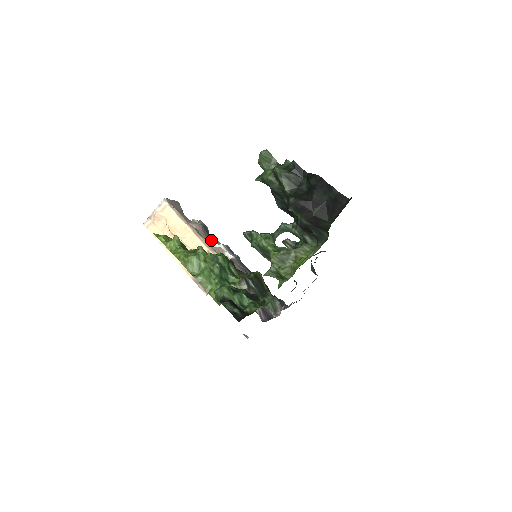
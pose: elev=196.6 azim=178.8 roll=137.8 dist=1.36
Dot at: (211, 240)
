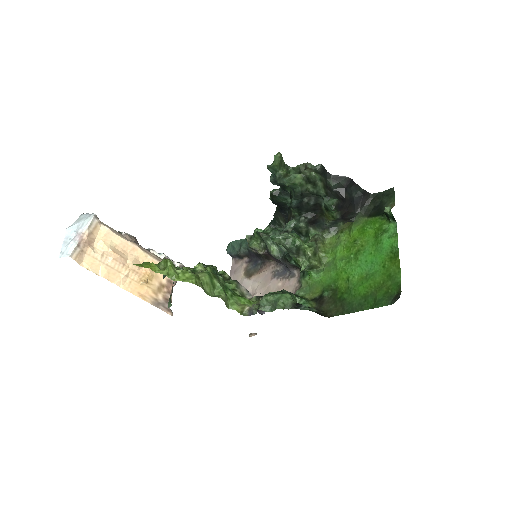
Dot at: (151, 252)
